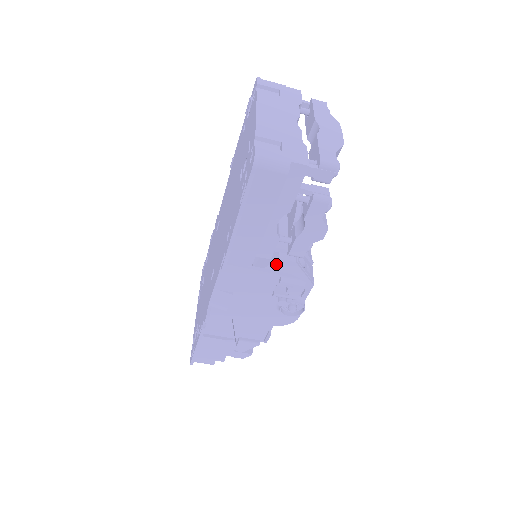
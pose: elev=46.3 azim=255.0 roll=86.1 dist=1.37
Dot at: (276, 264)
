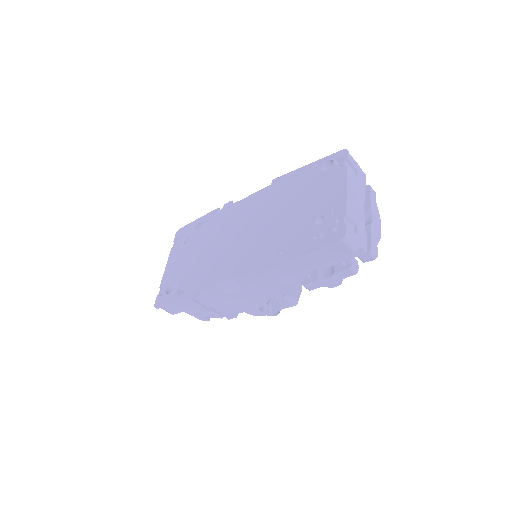
Dot at: (289, 285)
